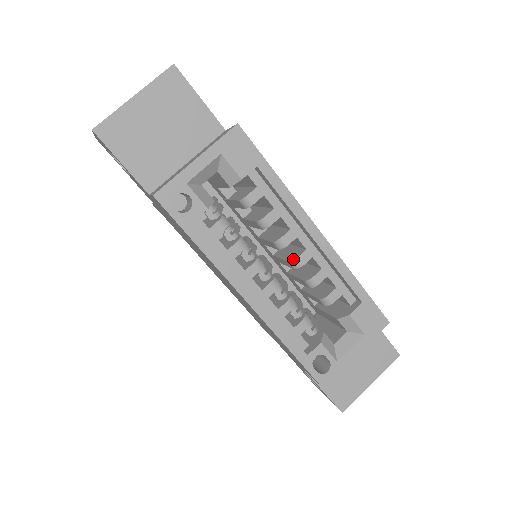
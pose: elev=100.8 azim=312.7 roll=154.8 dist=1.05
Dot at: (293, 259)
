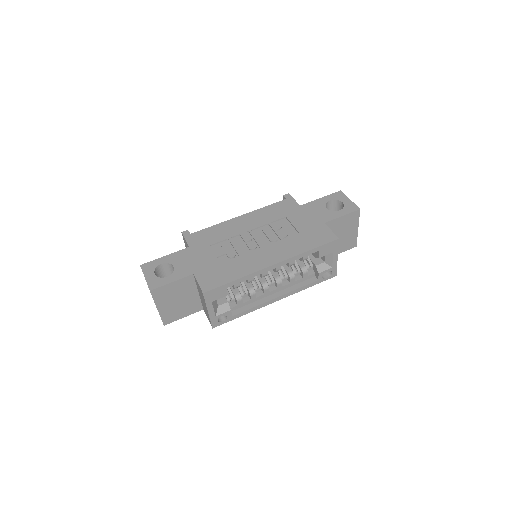
Dot at: (275, 271)
